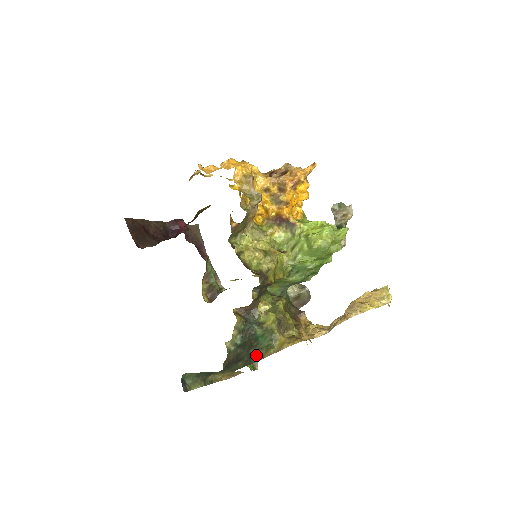
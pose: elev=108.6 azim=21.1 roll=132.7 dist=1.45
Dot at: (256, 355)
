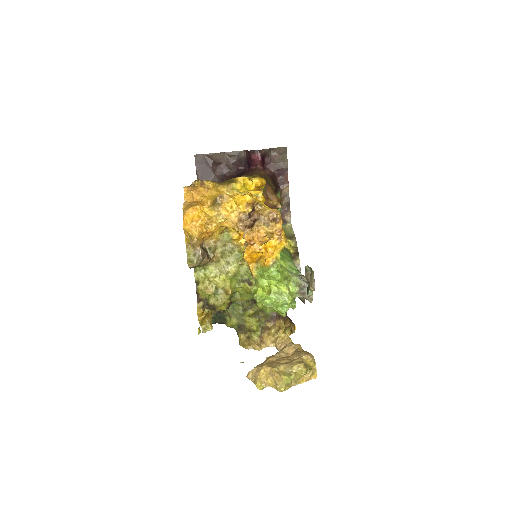
Dot at: occluded
